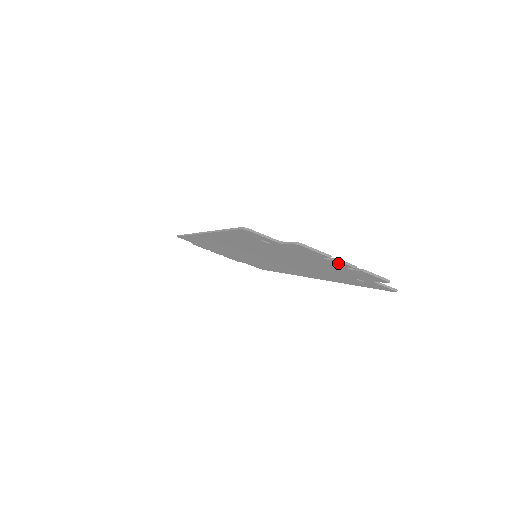
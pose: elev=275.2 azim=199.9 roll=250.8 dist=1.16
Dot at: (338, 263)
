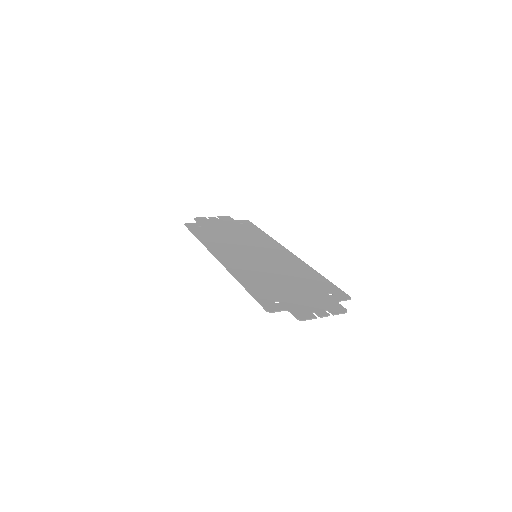
Dot at: (320, 314)
